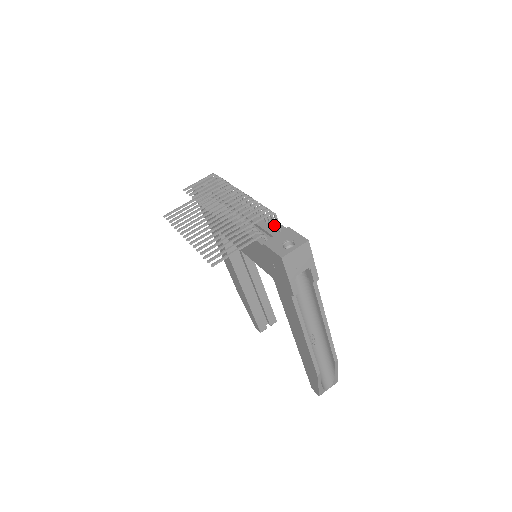
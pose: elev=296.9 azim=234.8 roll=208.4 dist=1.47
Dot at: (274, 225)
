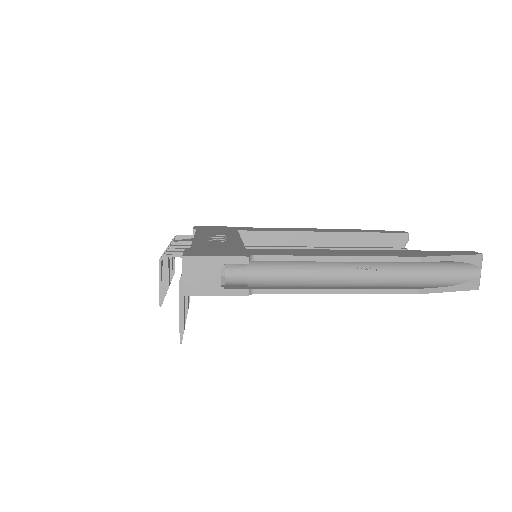
Dot at: occluded
